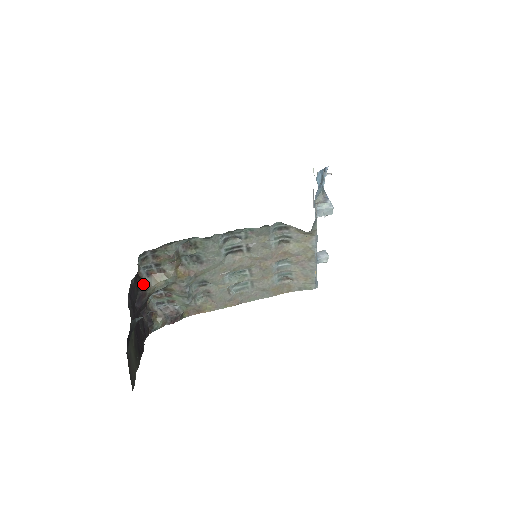
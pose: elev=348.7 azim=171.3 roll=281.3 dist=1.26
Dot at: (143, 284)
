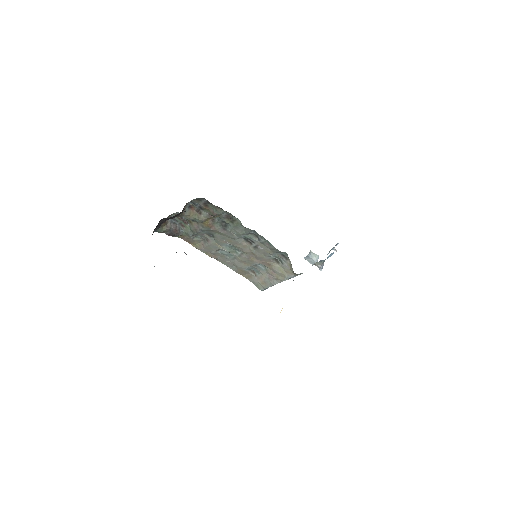
Dot at: (182, 211)
